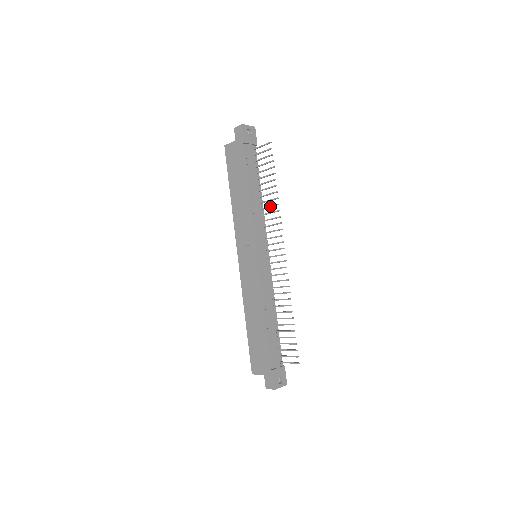
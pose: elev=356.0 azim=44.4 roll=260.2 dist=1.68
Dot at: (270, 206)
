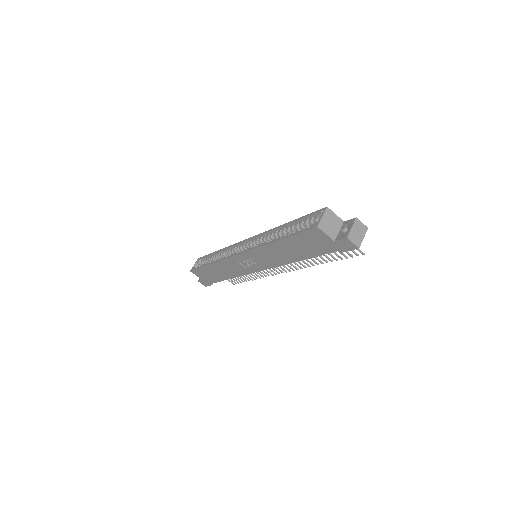
Dot at: occluded
